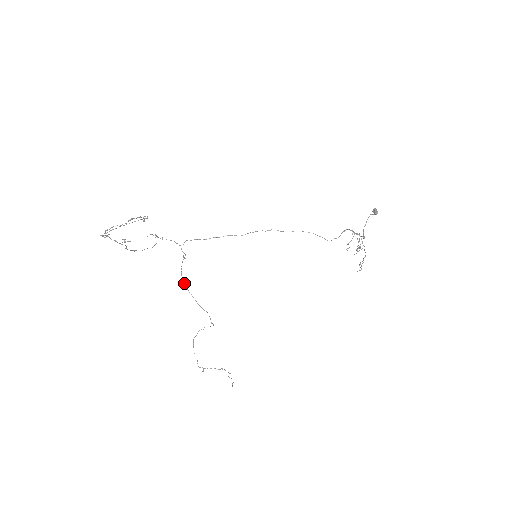
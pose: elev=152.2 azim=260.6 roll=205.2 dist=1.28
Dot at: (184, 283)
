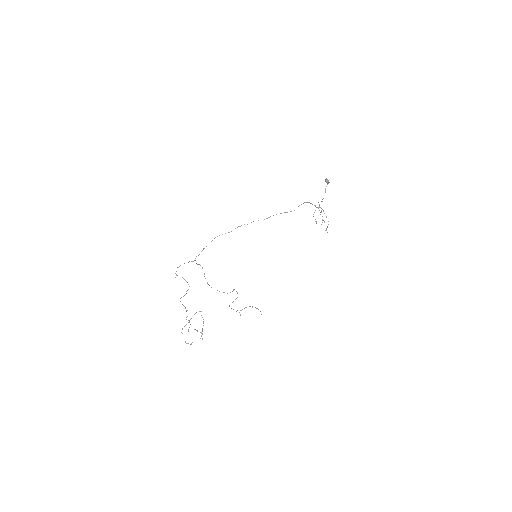
Dot at: occluded
